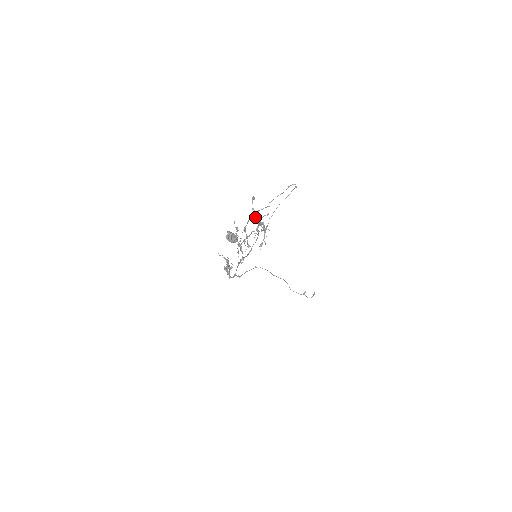
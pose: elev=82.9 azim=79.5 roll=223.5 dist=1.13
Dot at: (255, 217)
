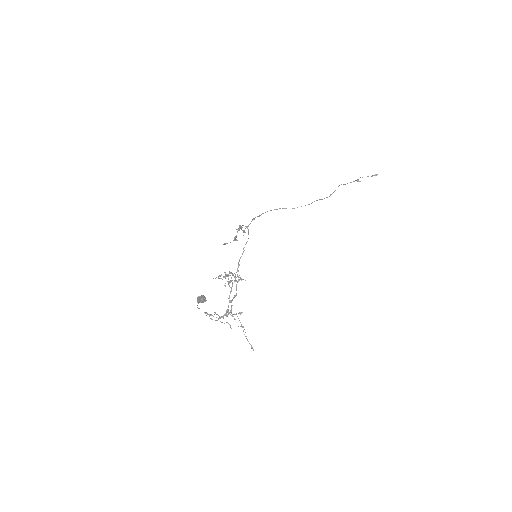
Dot at: occluded
